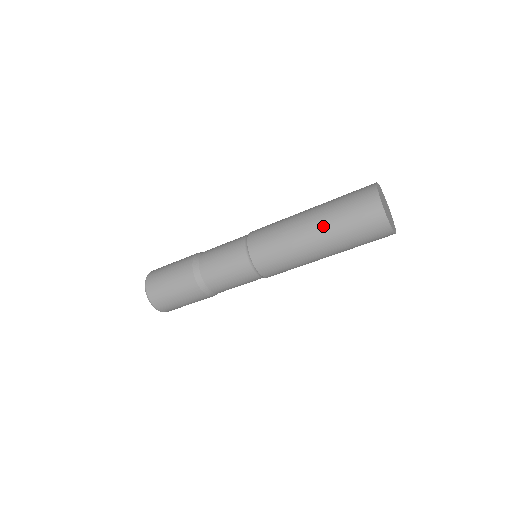
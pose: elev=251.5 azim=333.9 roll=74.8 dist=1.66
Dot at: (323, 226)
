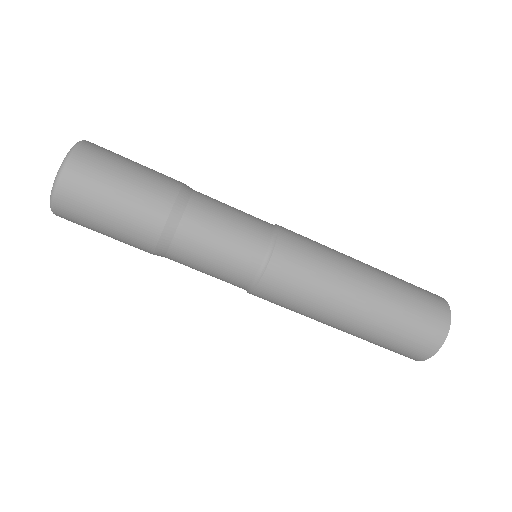
Dot at: (382, 289)
